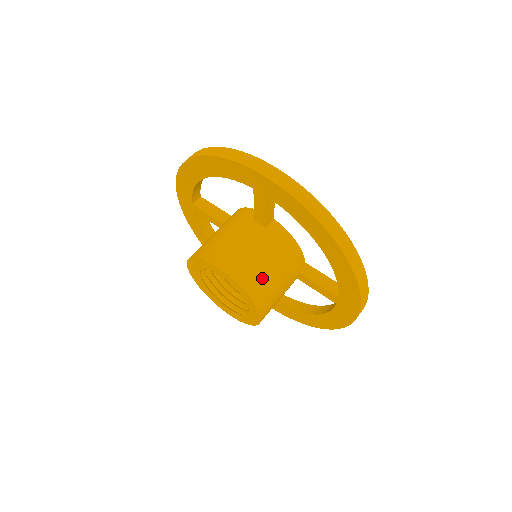
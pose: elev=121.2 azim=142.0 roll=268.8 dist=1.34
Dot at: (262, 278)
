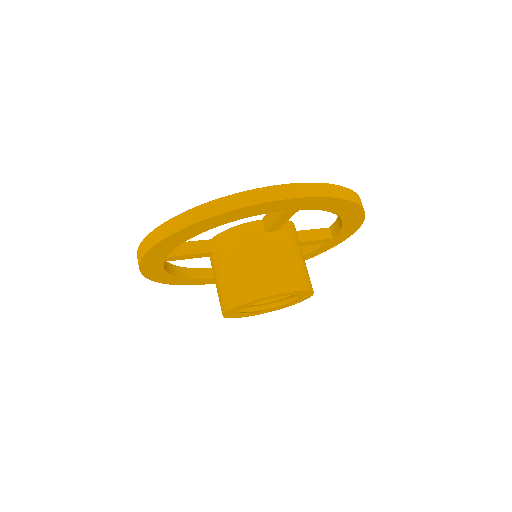
Dot at: (306, 270)
